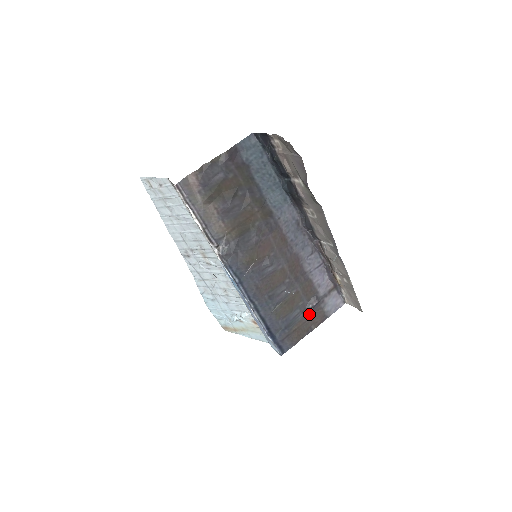
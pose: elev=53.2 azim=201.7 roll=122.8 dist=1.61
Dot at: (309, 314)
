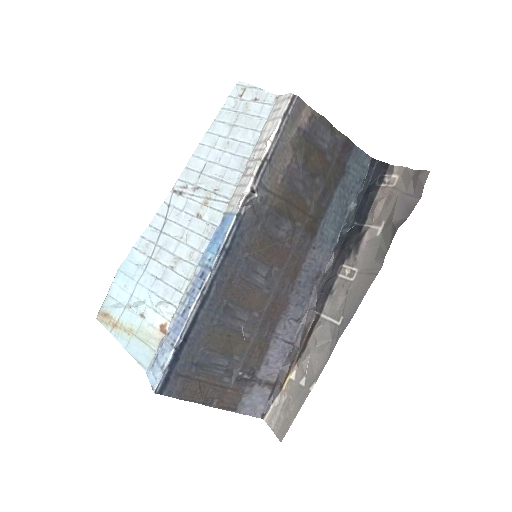
Dot at: (228, 382)
